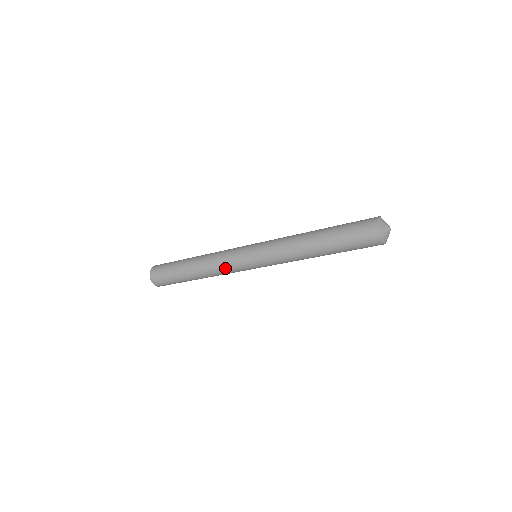
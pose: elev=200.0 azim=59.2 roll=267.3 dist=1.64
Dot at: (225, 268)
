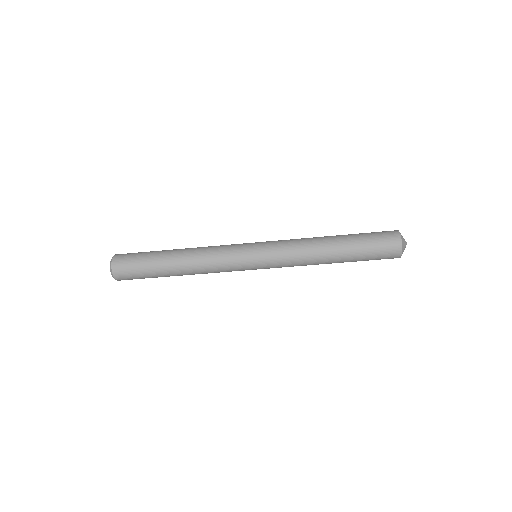
Dot at: (219, 257)
